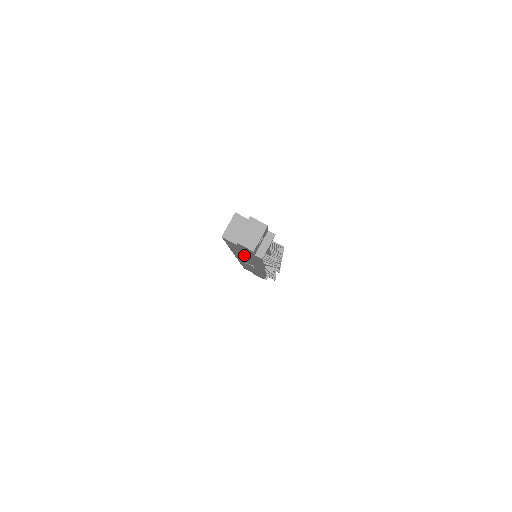
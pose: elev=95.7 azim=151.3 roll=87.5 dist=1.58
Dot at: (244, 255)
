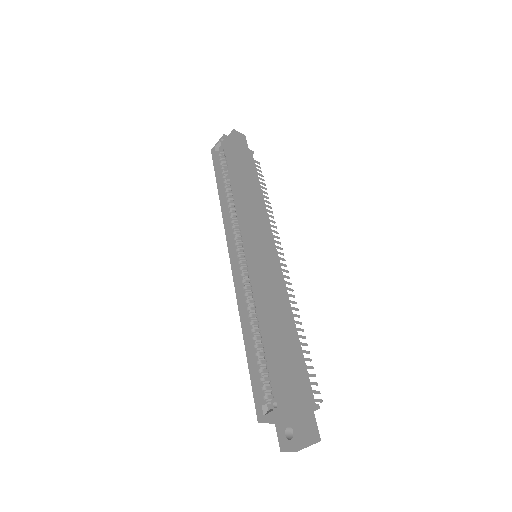
Dot at: occluded
